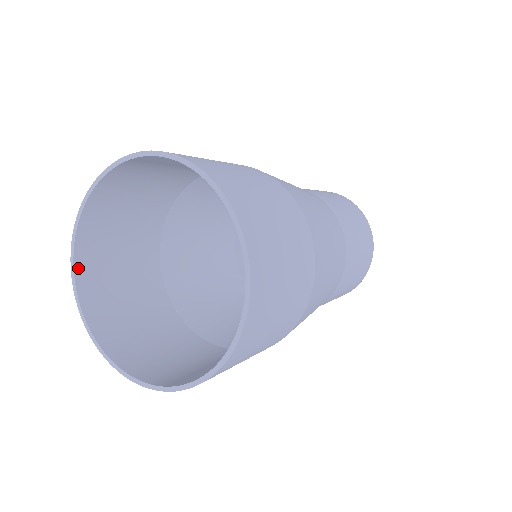
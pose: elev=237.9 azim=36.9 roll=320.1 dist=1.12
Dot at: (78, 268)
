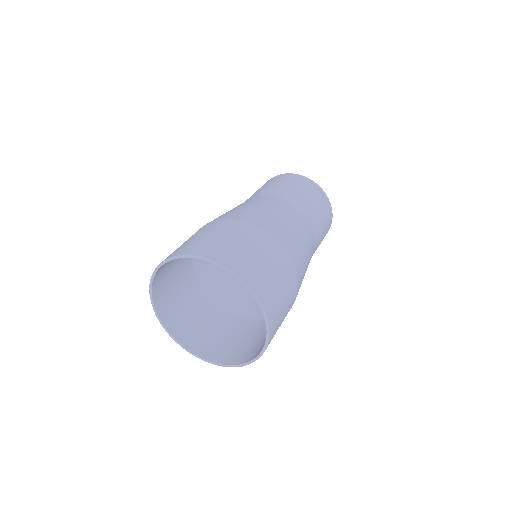
Dot at: (156, 275)
